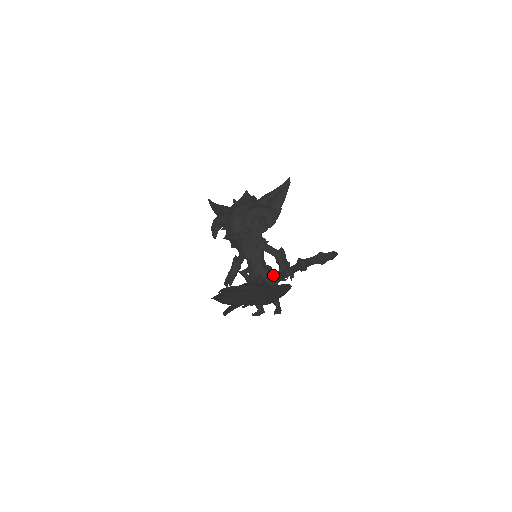
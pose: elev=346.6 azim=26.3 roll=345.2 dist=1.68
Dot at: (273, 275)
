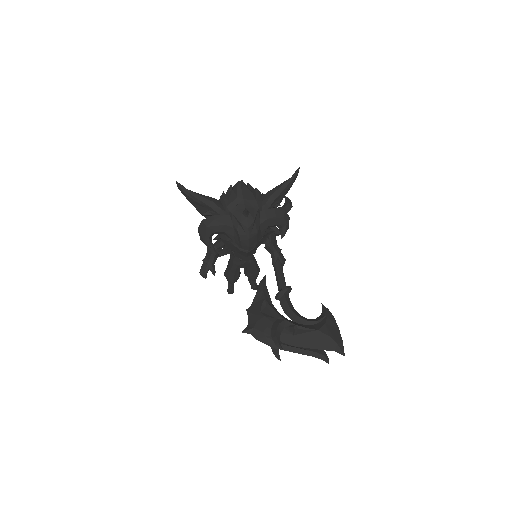
Dot at: occluded
